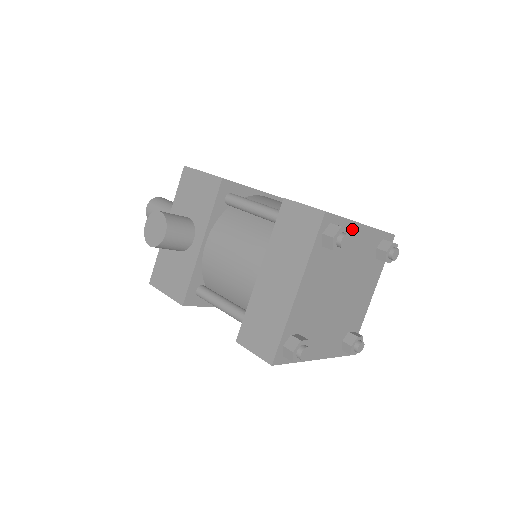
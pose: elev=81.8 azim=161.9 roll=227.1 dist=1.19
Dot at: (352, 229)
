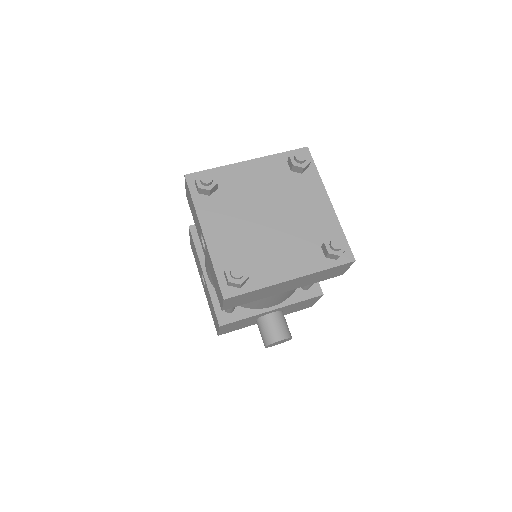
Dot at: (318, 188)
